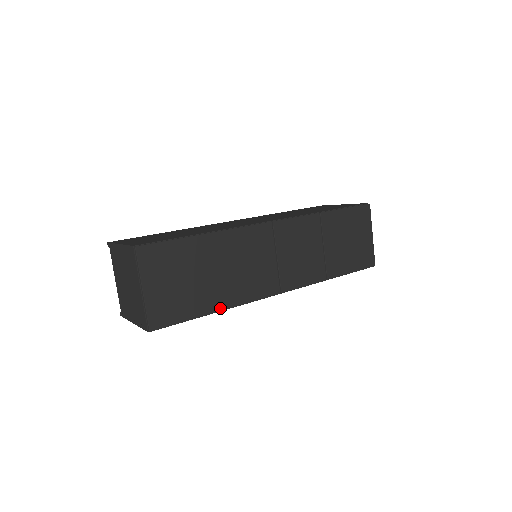
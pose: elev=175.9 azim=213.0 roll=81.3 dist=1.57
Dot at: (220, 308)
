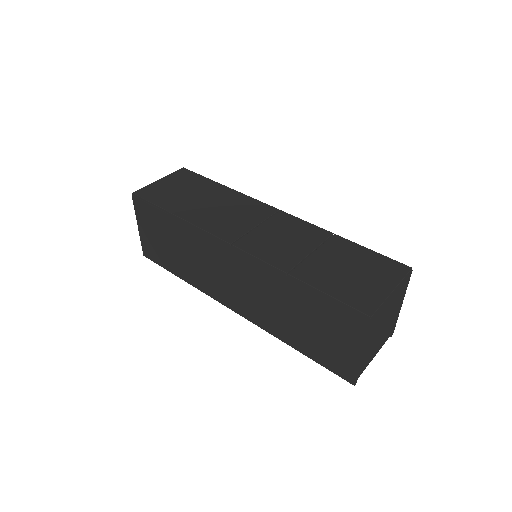
Dot at: (180, 215)
